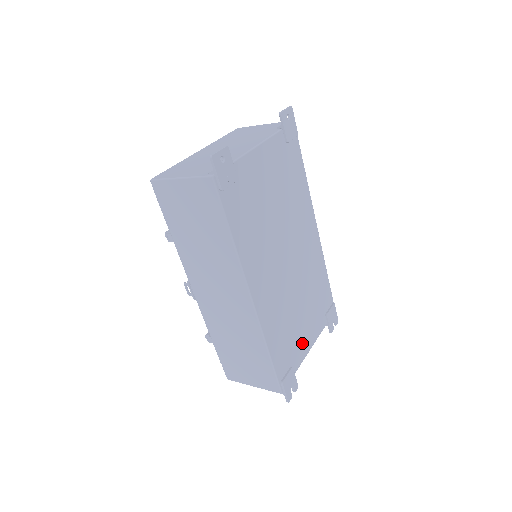
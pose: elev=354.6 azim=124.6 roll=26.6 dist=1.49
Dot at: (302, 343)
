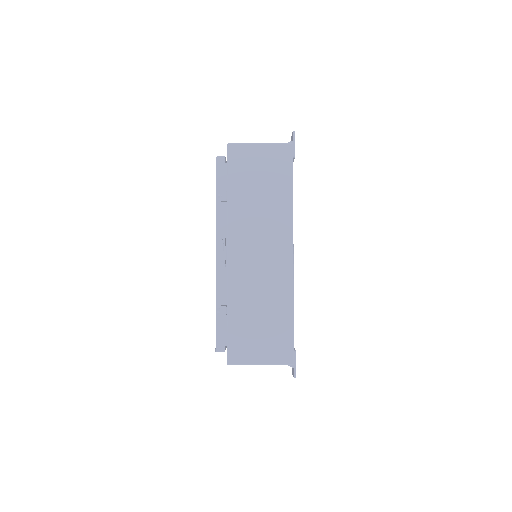
Dot at: occluded
